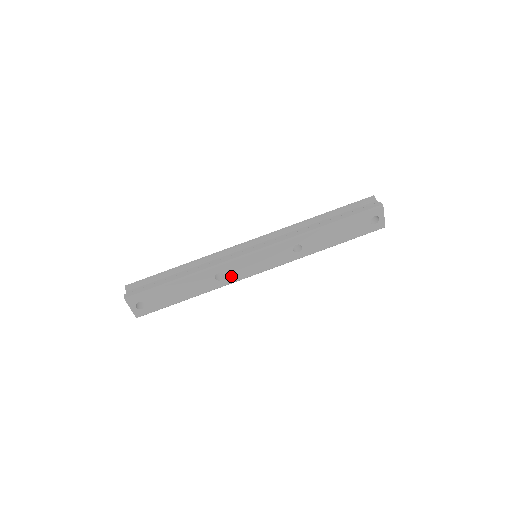
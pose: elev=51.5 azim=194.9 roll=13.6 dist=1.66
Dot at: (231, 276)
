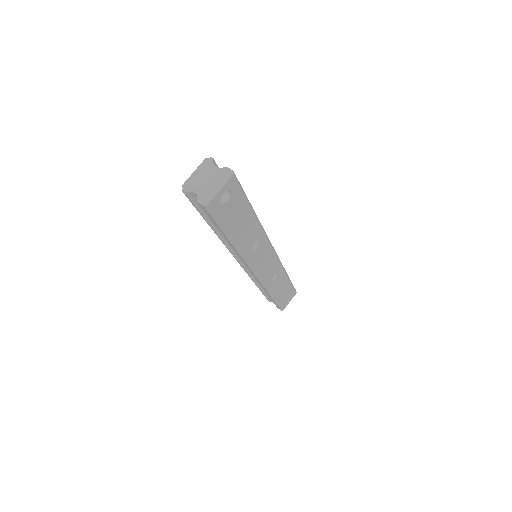
Dot at: (255, 254)
